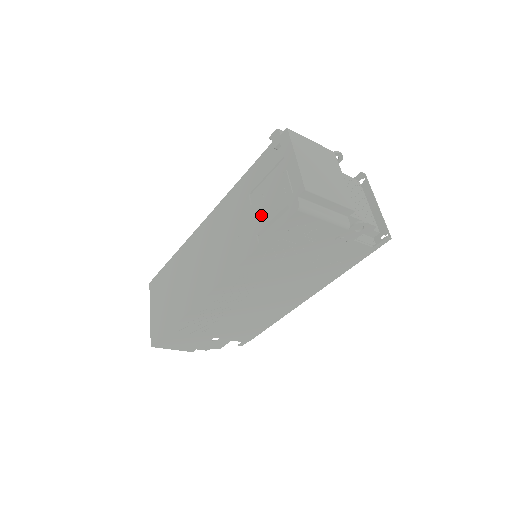
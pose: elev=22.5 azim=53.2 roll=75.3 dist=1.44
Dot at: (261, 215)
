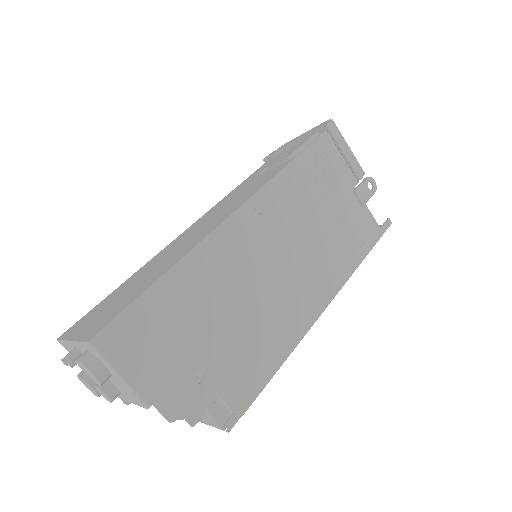
Dot at: (286, 154)
